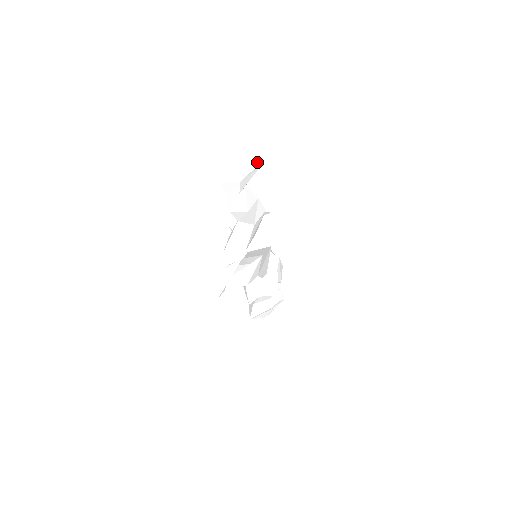
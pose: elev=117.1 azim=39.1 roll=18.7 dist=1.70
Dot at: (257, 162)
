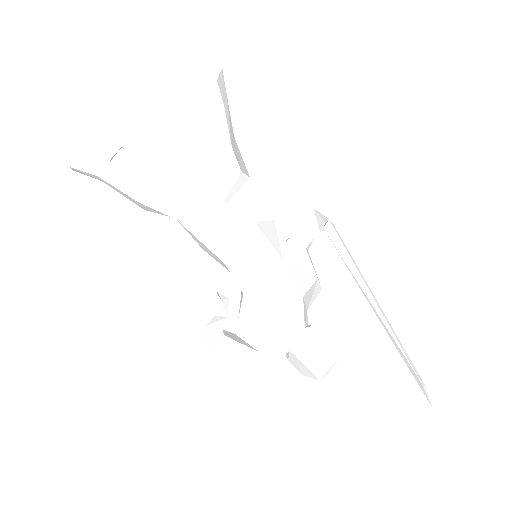
Dot at: (260, 49)
